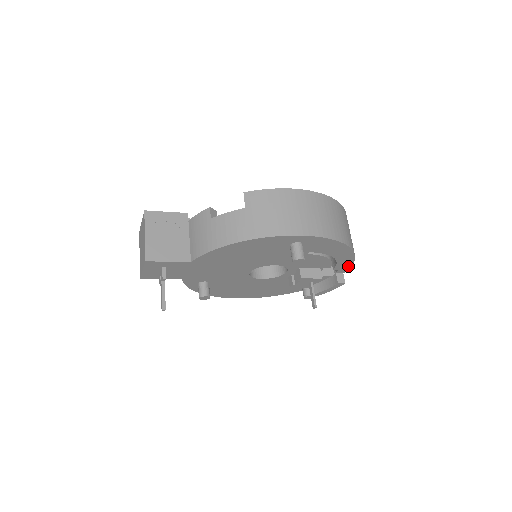
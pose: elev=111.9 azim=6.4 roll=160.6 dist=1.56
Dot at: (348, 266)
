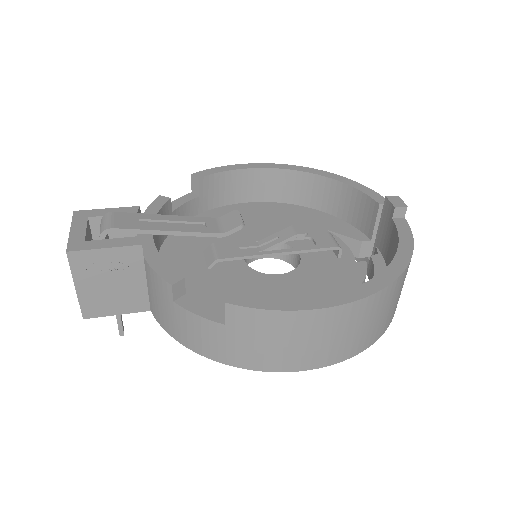
Dot at: occluded
